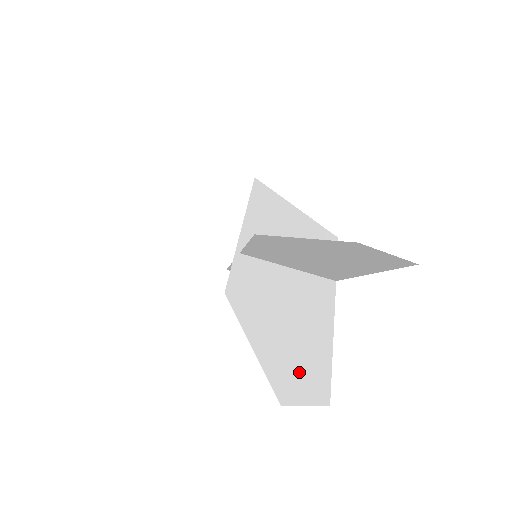
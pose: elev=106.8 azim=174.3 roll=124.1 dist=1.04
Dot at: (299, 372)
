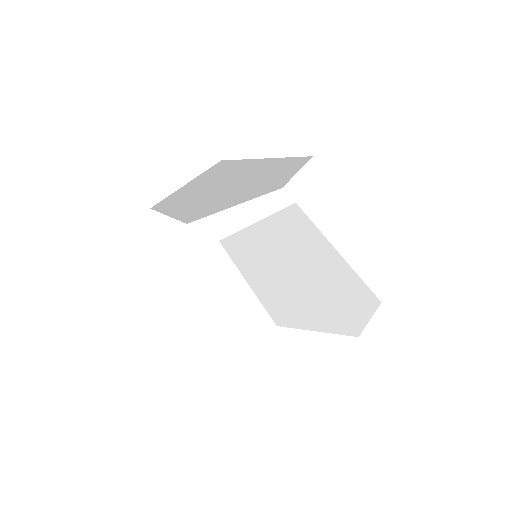
Dot at: (351, 309)
